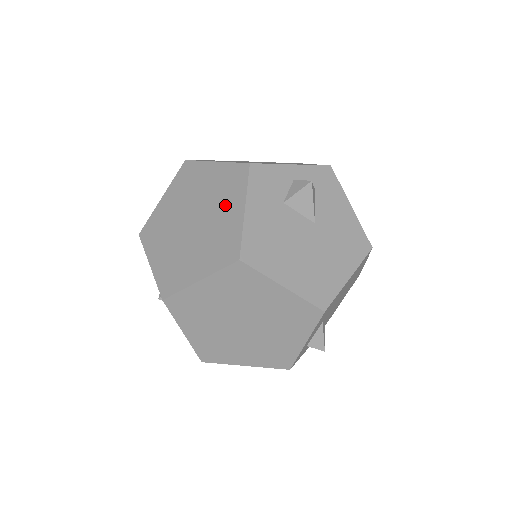
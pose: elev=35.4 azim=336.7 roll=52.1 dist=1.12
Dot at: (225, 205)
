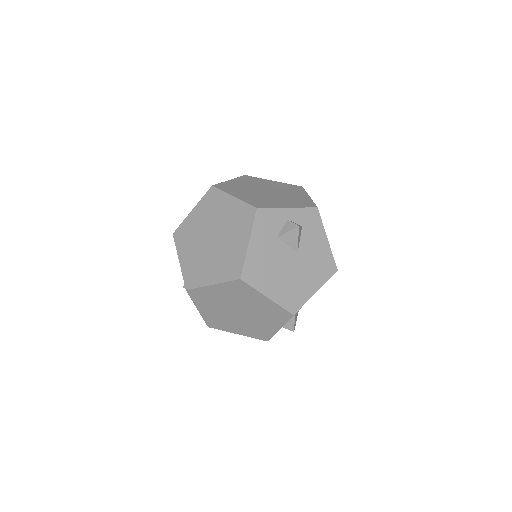
Dot at: (236, 234)
